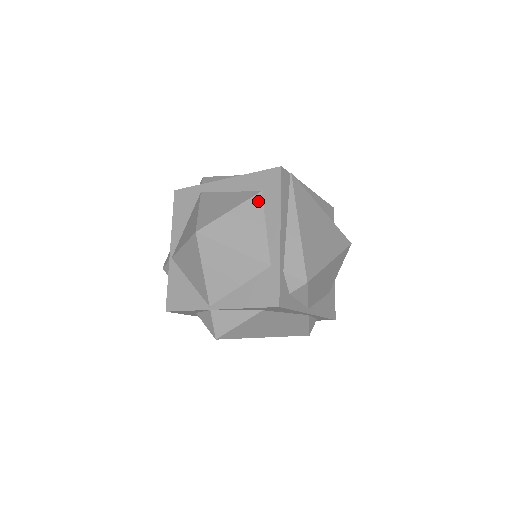
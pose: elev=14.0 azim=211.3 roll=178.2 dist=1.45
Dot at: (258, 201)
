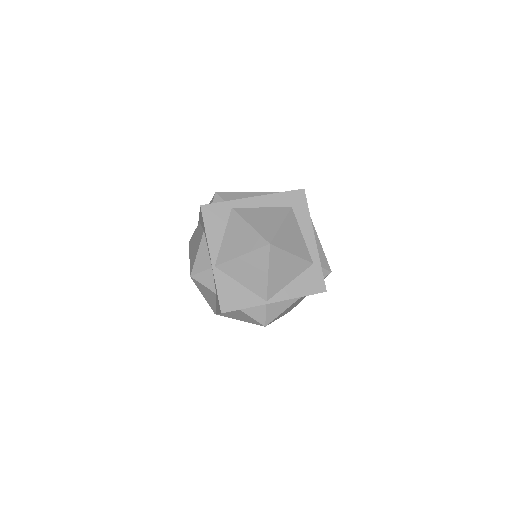
Dot at: (293, 215)
